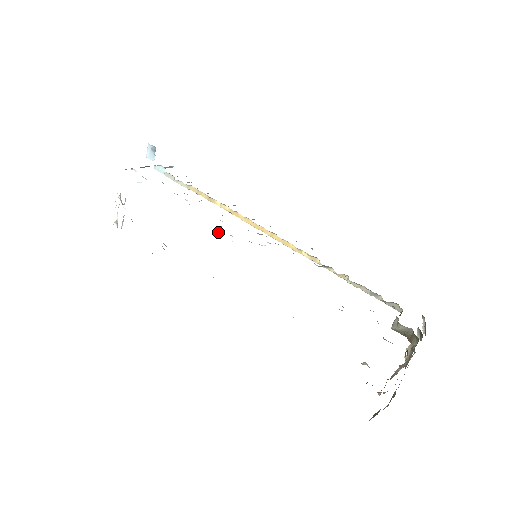
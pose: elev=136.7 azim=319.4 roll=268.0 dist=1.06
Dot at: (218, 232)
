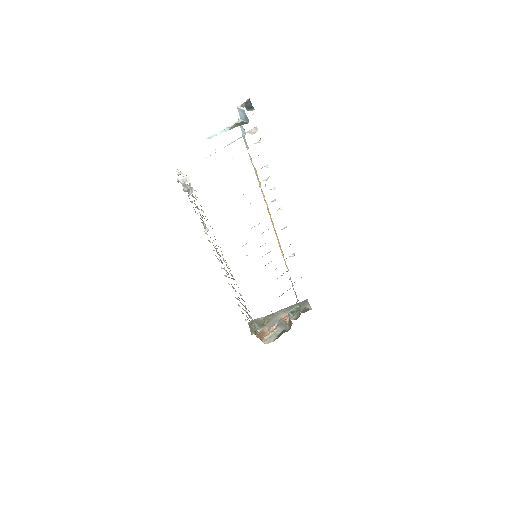
Dot at: occluded
